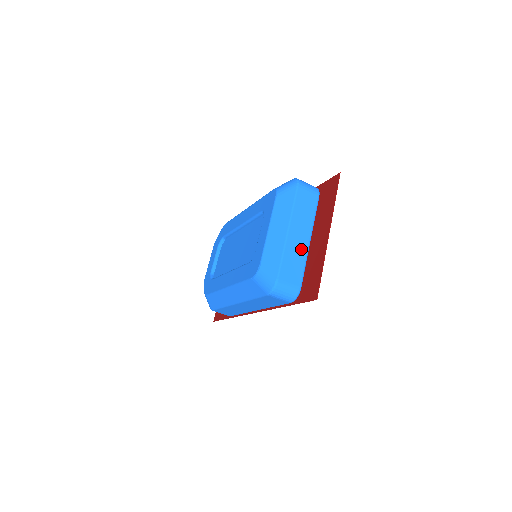
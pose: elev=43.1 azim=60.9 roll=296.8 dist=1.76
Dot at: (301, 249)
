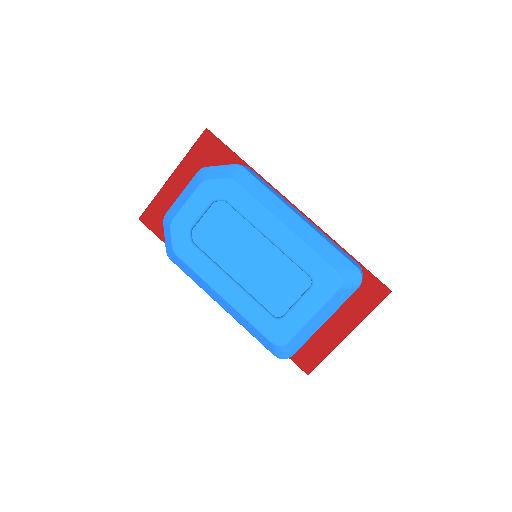
Dot at: occluded
